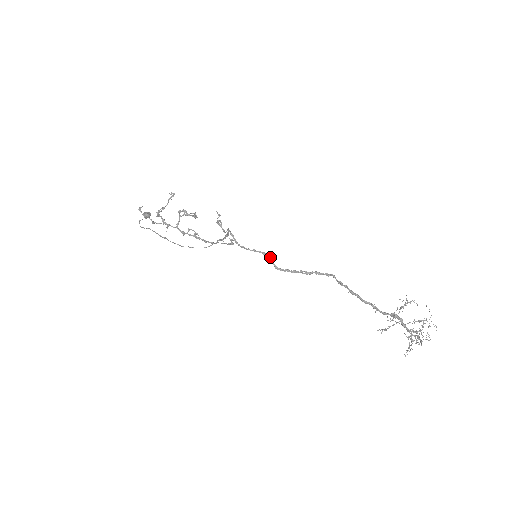
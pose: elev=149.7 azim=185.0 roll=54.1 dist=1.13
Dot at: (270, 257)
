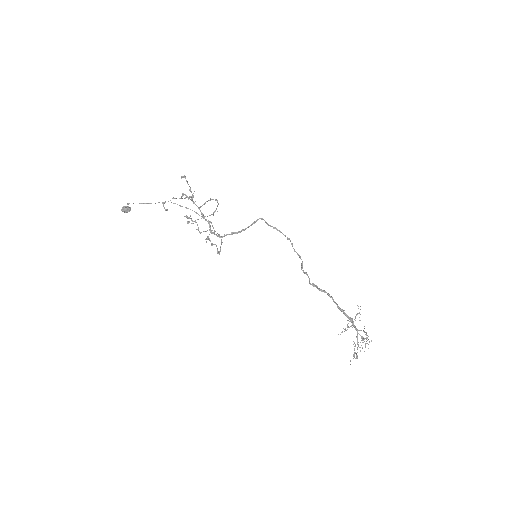
Dot at: (291, 243)
